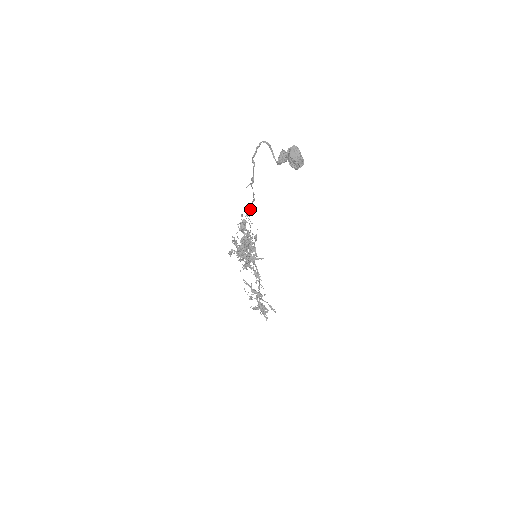
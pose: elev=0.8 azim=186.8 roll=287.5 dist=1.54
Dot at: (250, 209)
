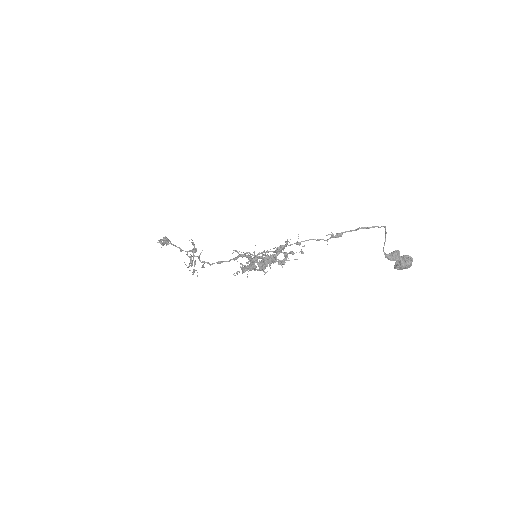
Dot at: (304, 241)
